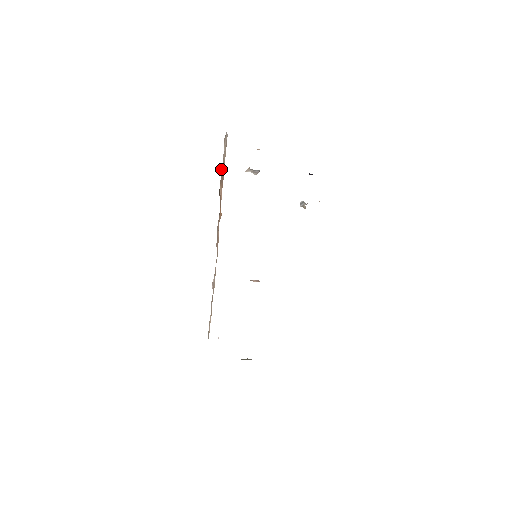
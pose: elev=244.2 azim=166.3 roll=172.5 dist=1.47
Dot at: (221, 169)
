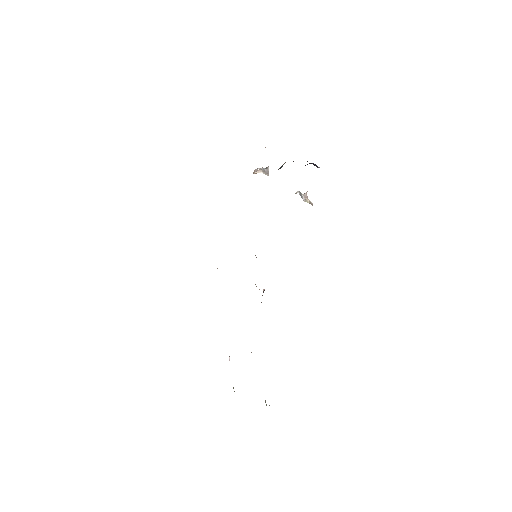
Dot at: occluded
